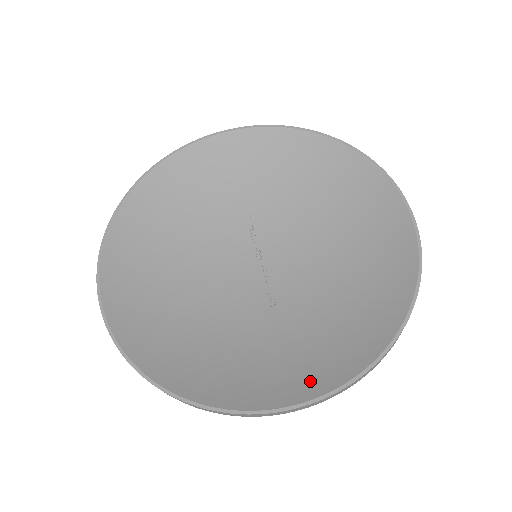
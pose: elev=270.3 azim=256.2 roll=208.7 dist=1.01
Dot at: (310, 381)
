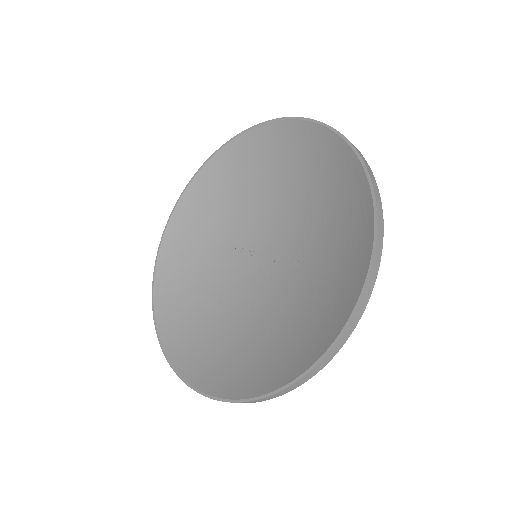
Dot at: (358, 259)
